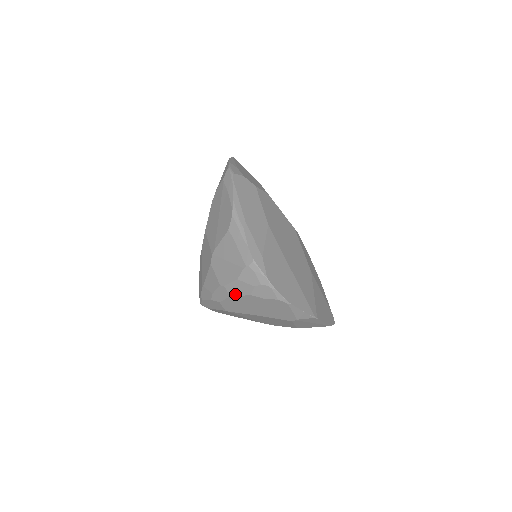
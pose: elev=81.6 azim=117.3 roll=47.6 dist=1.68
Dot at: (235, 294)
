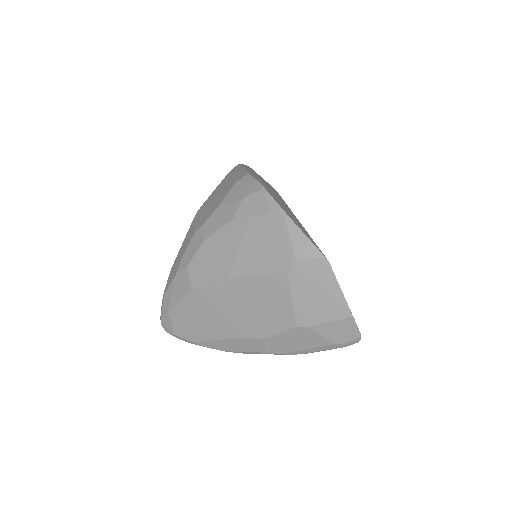
Dot at: (212, 232)
